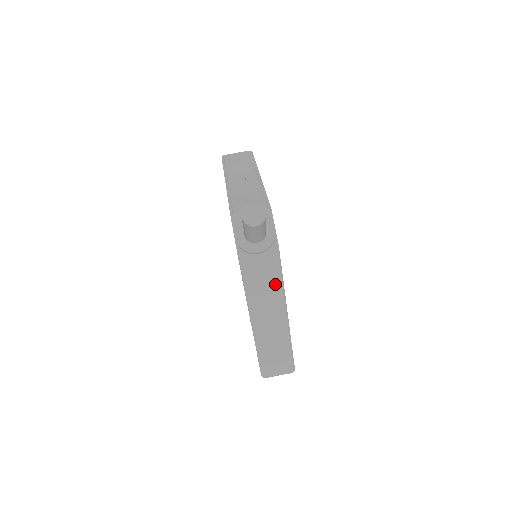
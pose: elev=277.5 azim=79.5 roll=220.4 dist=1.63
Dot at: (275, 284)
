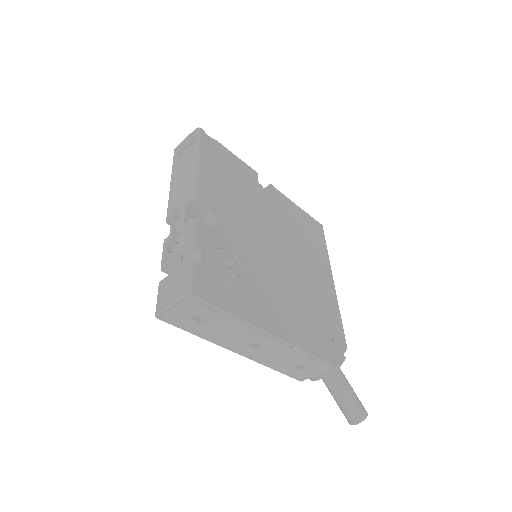
Dot at: occluded
